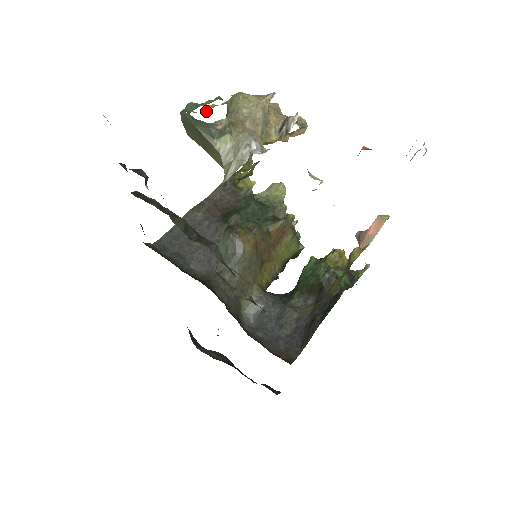
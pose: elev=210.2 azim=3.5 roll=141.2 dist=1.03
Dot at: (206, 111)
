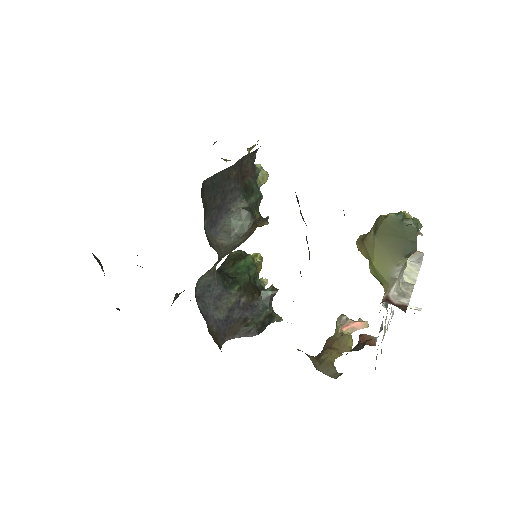
Dot at: occluded
